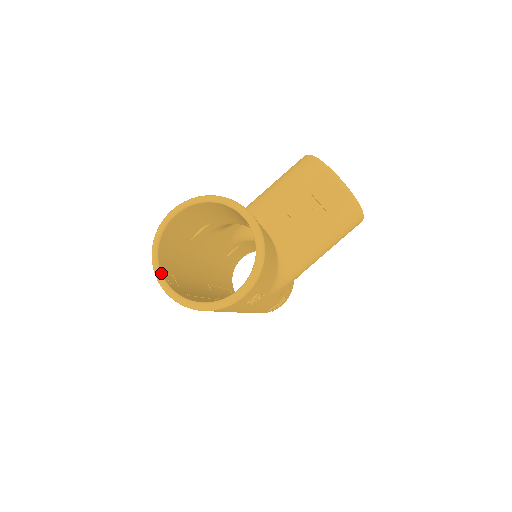
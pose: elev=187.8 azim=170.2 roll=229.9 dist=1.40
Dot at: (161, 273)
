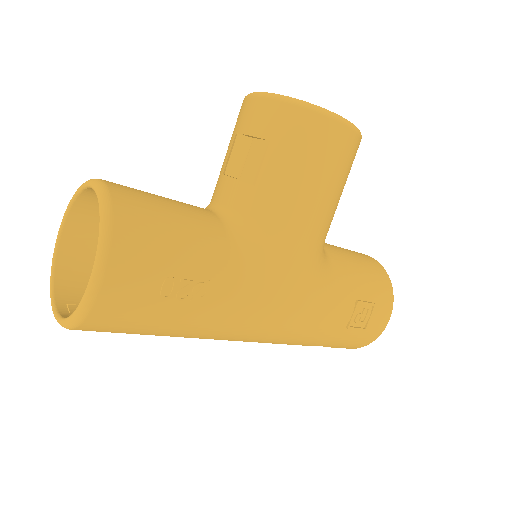
Dot at: (54, 303)
